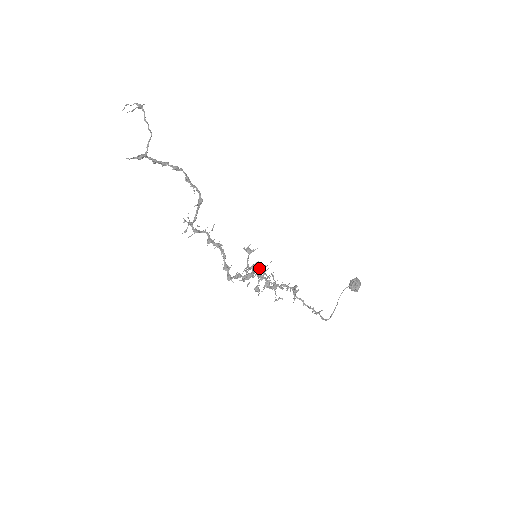
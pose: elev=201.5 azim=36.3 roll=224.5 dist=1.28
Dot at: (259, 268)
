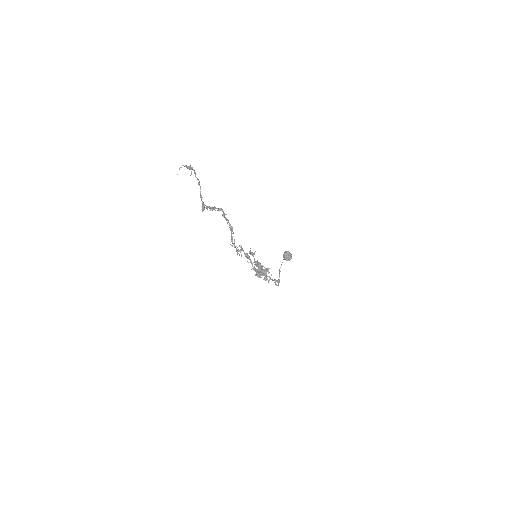
Dot at: (260, 264)
